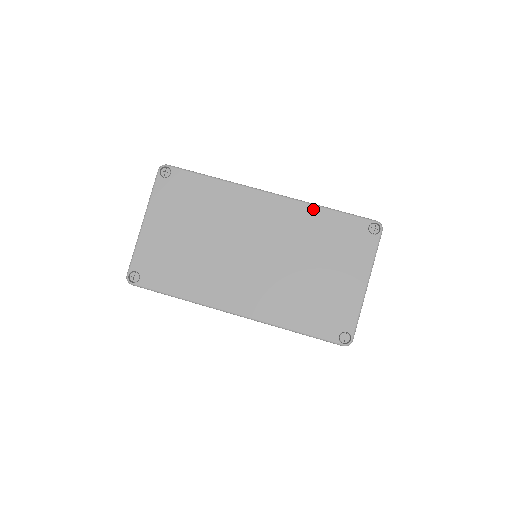
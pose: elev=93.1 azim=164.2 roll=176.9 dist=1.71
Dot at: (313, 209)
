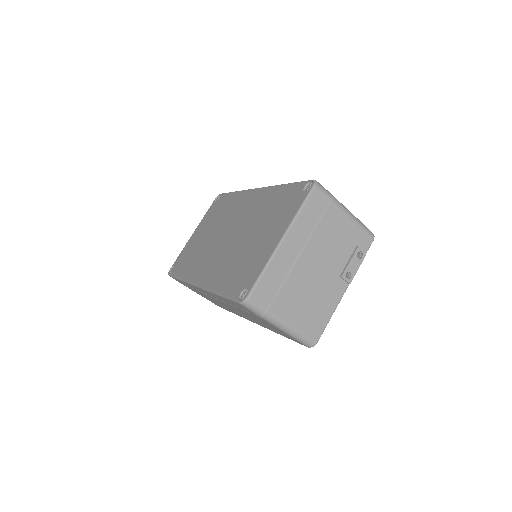
Dot at: (275, 189)
